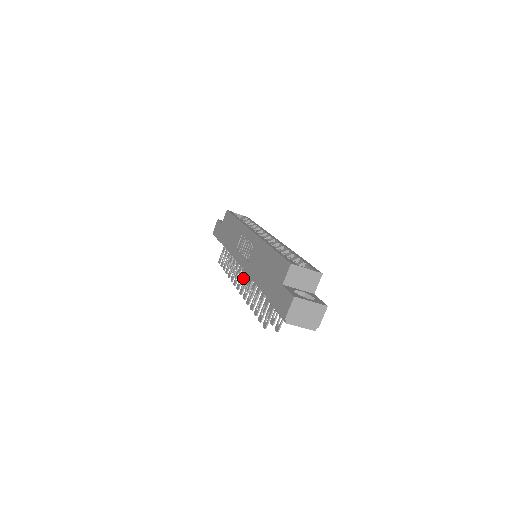
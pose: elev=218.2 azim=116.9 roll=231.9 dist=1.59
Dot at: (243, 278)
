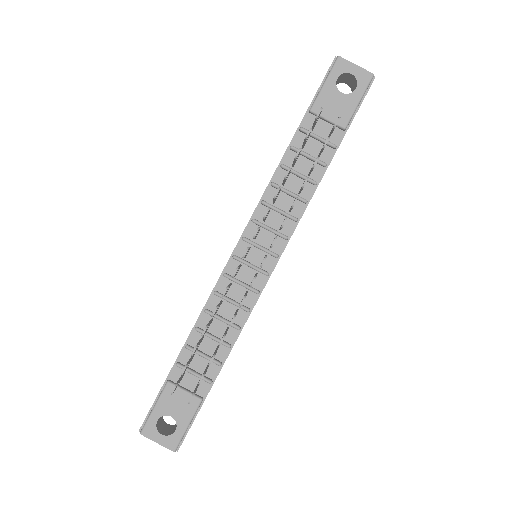
Dot at: occluded
